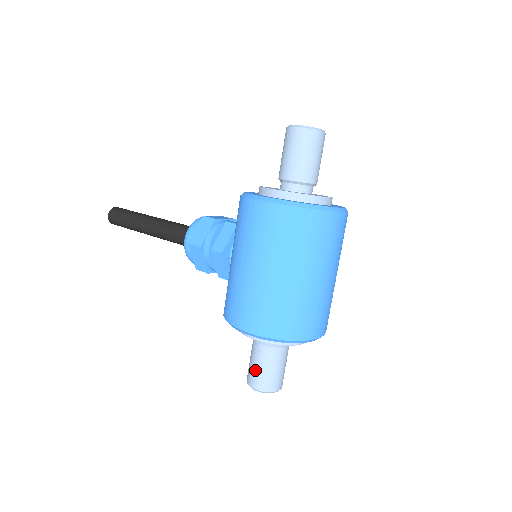
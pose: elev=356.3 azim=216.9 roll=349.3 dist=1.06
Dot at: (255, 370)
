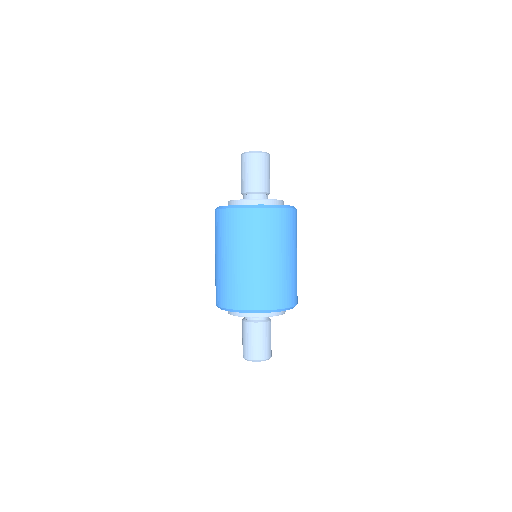
Dot at: (242, 341)
